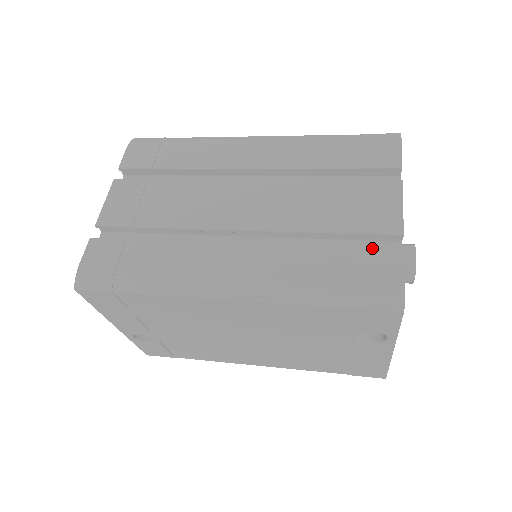
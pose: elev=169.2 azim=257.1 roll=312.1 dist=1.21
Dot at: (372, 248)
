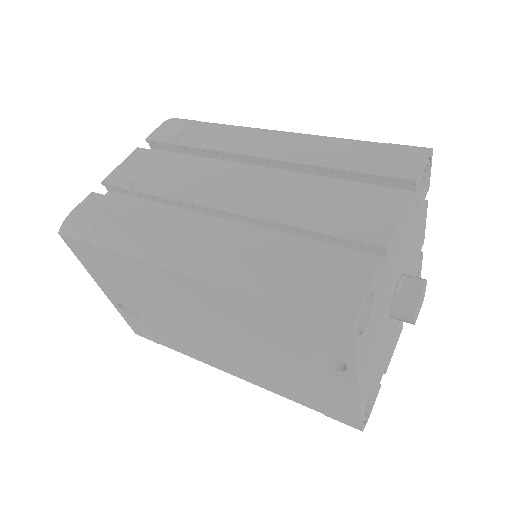
Dot at: (344, 253)
